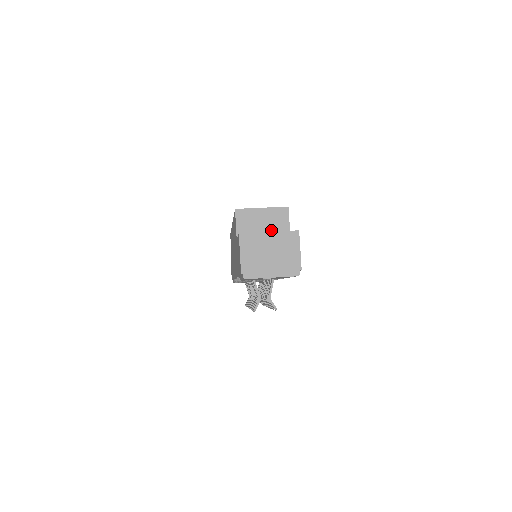
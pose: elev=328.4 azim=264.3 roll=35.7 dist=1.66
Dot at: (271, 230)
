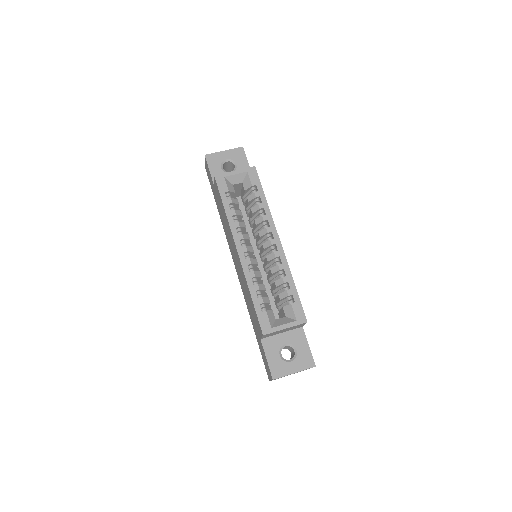
Dot at: occluded
